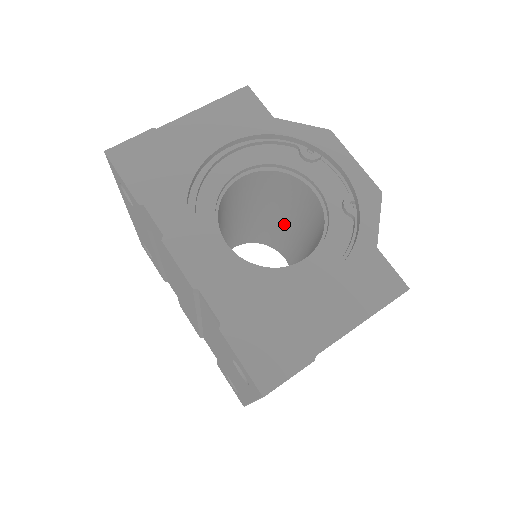
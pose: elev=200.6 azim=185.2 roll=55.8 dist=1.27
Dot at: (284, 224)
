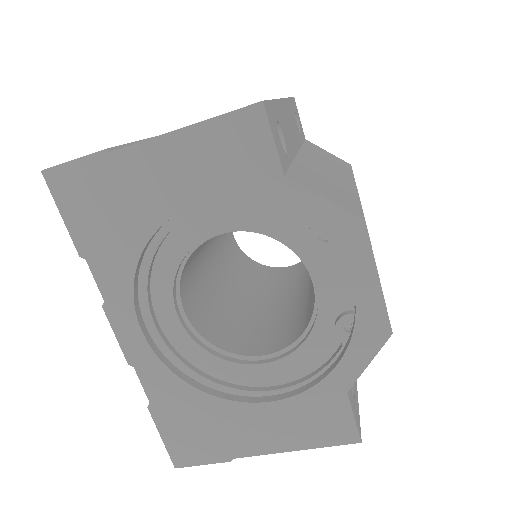
Dot at: occluded
